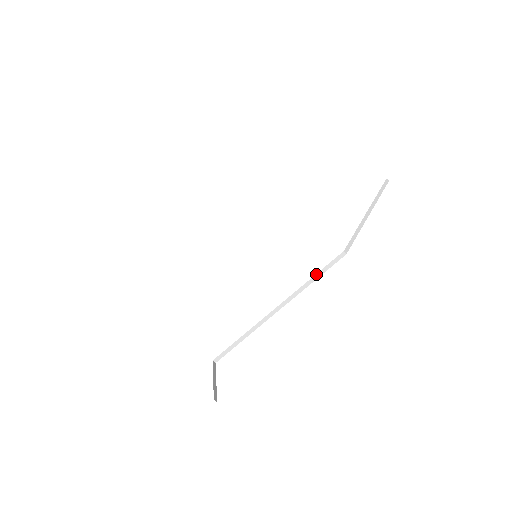
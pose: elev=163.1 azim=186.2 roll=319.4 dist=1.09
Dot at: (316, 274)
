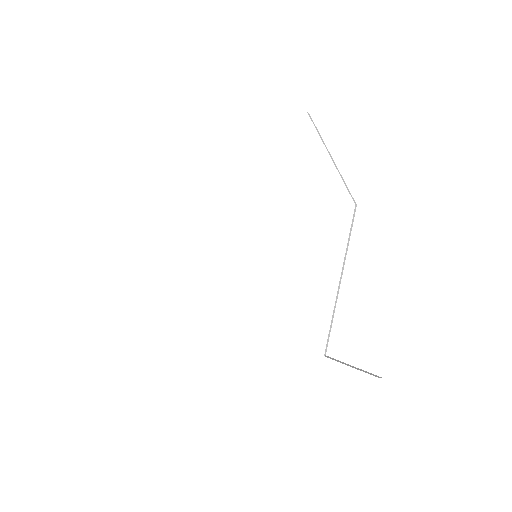
Dot at: (349, 237)
